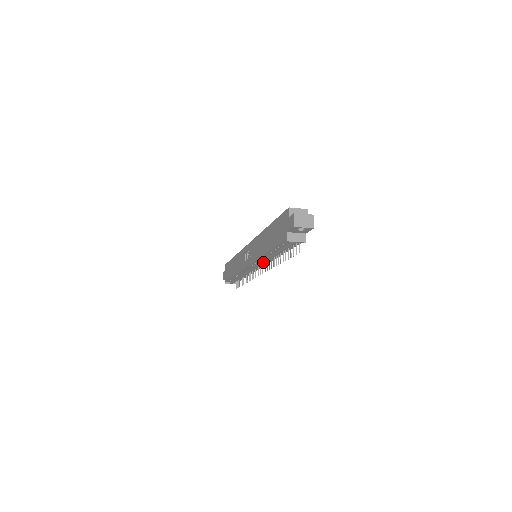
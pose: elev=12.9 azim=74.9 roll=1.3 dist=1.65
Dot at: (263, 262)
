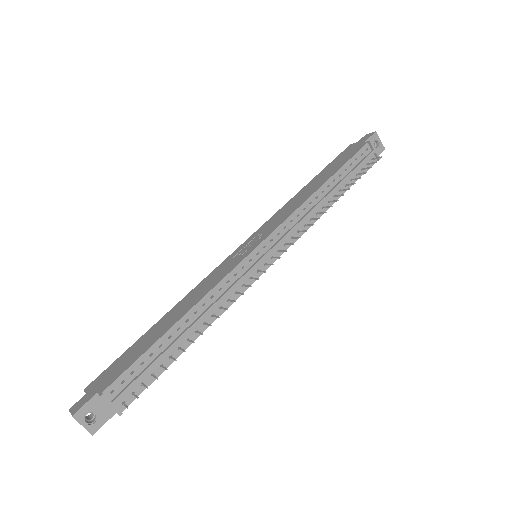
Dot at: (299, 221)
